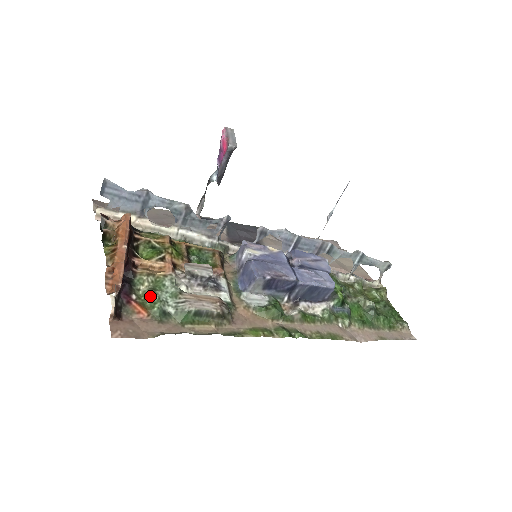
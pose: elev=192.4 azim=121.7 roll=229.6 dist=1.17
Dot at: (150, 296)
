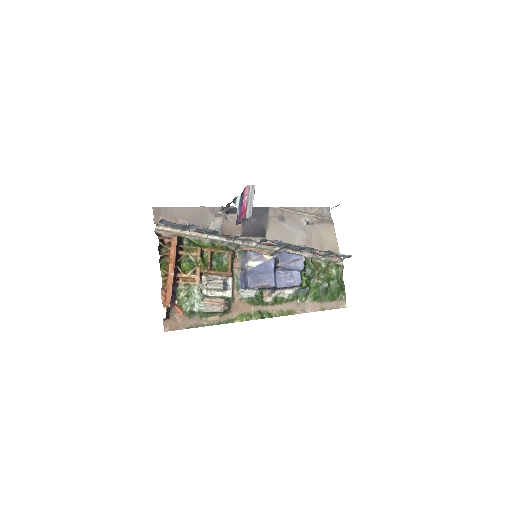
Dot at: (185, 301)
